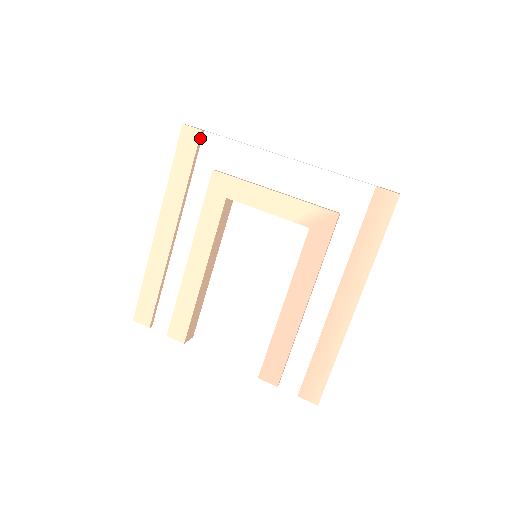
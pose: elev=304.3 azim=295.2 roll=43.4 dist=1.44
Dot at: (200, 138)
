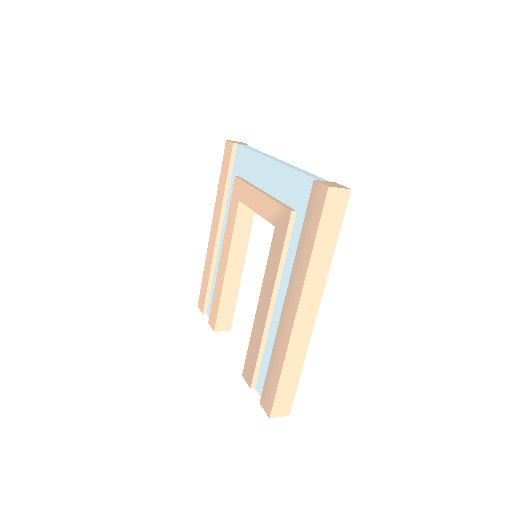
Dot at: (233, 150)
